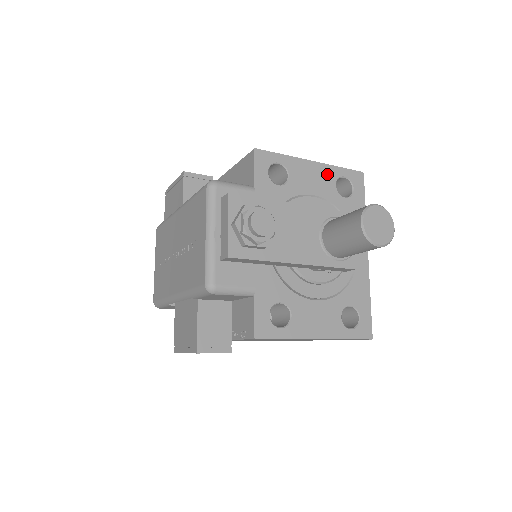
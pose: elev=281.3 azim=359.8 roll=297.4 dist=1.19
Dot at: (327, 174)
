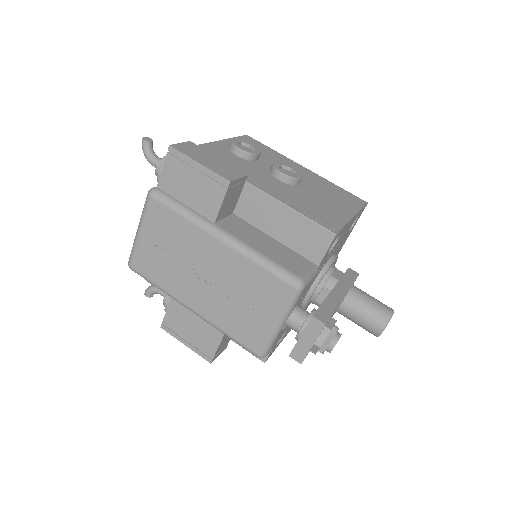
Dot at: (353, 221)
